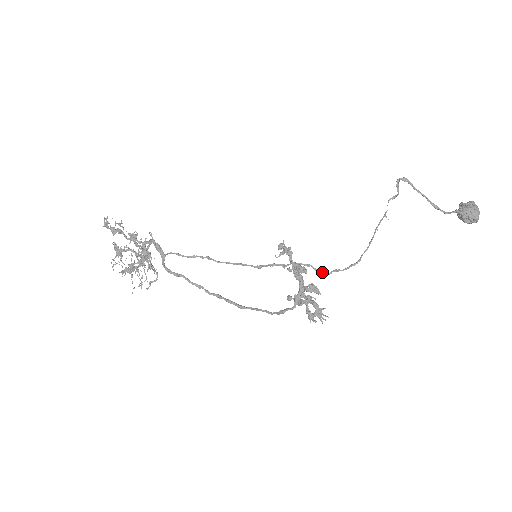
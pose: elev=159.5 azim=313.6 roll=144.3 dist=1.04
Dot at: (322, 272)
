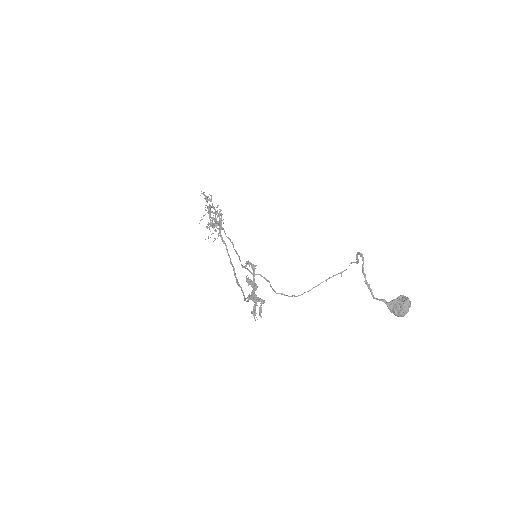
Dot at: (274, 290)
